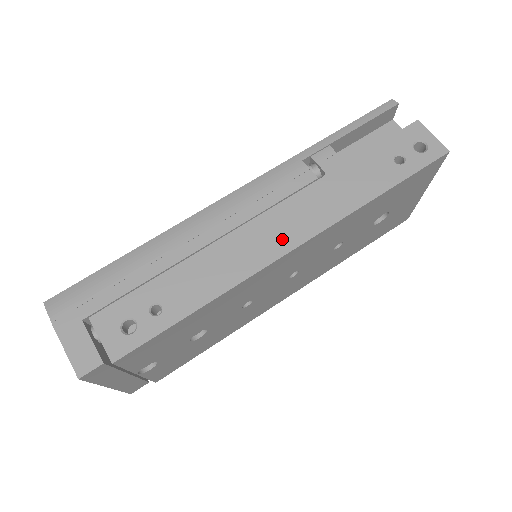
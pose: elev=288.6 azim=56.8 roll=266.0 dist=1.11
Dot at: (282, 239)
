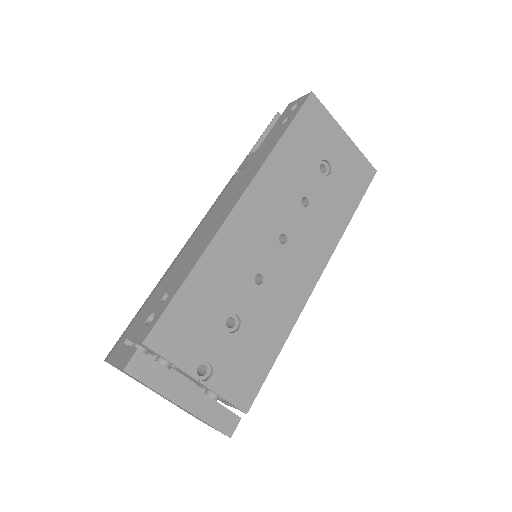
Dot at: (230, 204)
